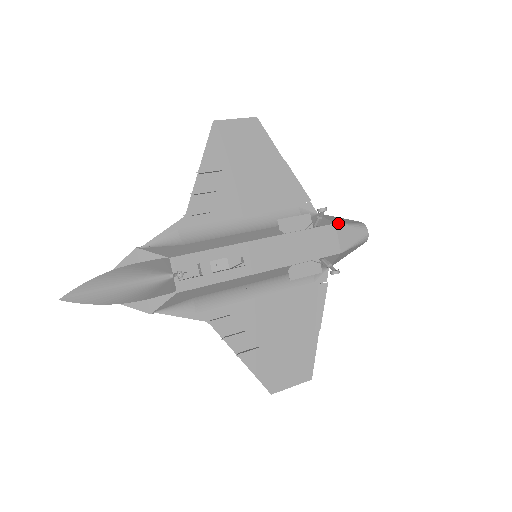
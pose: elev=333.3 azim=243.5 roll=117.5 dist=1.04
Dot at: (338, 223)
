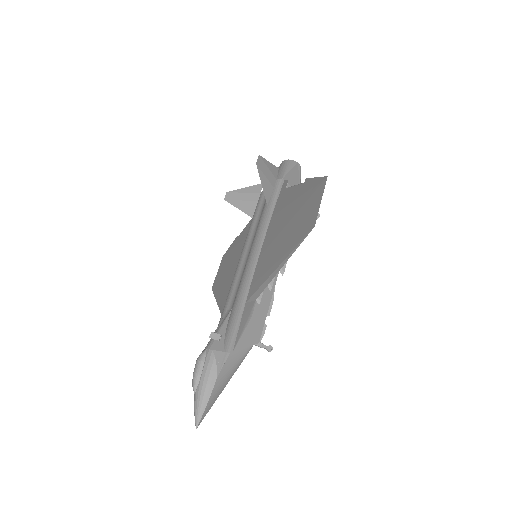
Dot at: occluded
